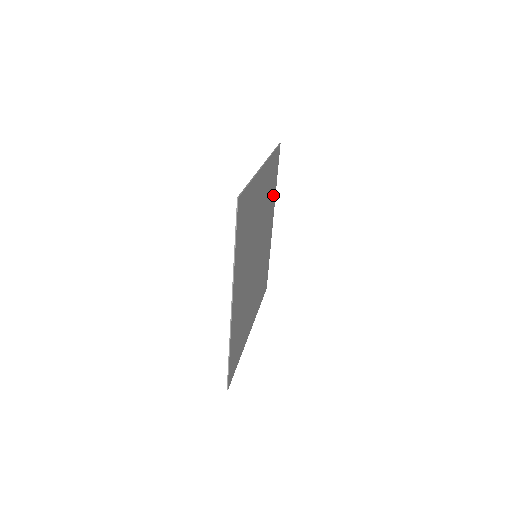
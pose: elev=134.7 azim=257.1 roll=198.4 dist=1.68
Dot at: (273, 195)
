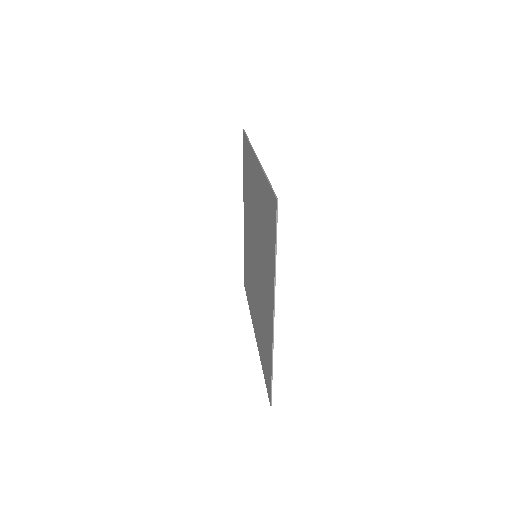
Dot at: (245, 186)
